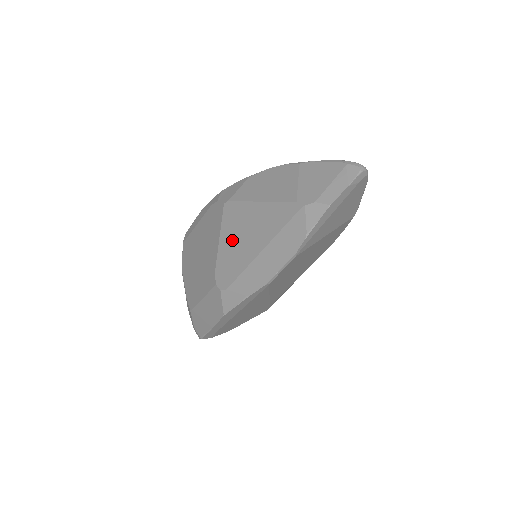
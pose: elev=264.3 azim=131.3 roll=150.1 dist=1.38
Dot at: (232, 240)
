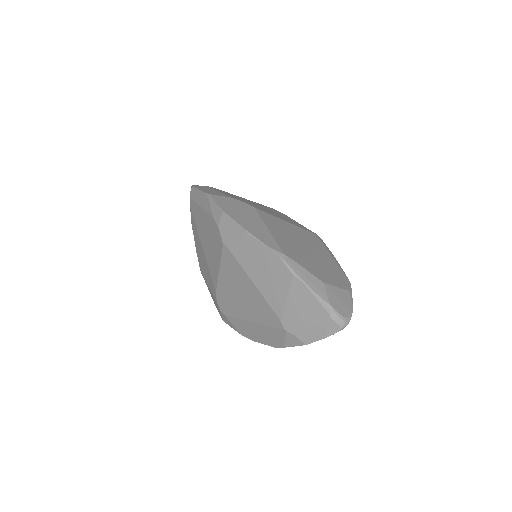
Dot at: (229, 286)
